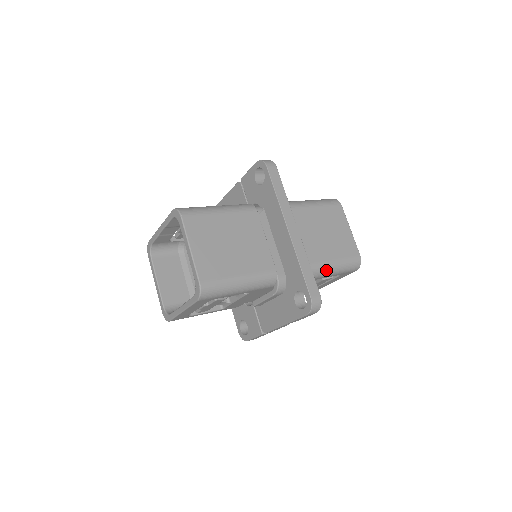
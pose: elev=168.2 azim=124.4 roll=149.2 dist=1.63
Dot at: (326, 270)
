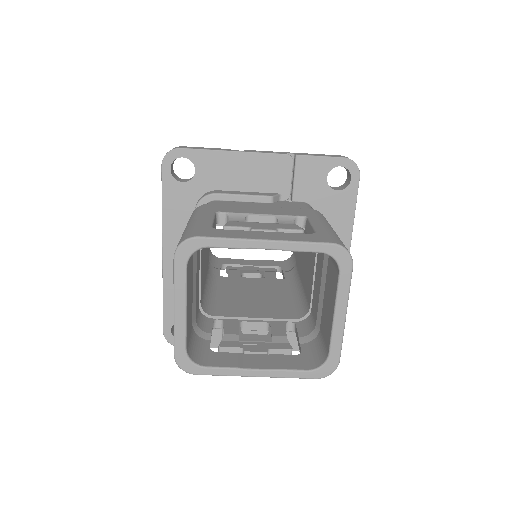
Dot at: occluded
